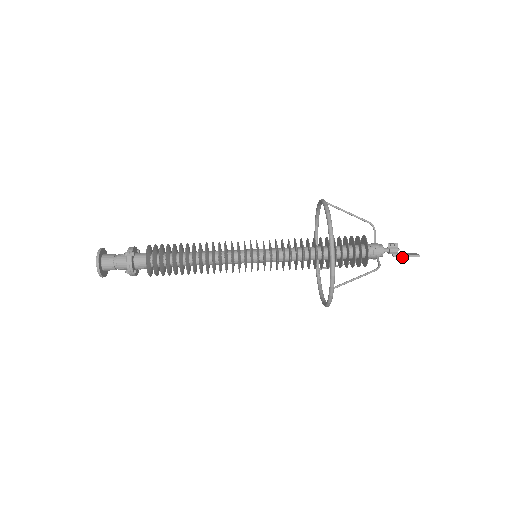
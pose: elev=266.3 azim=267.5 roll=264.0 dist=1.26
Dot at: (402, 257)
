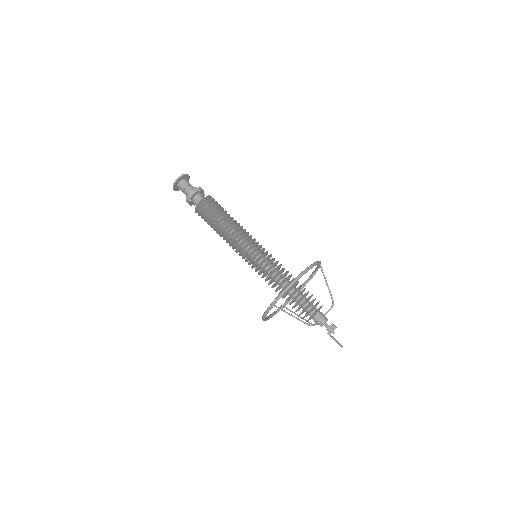
Dot at: occluded
